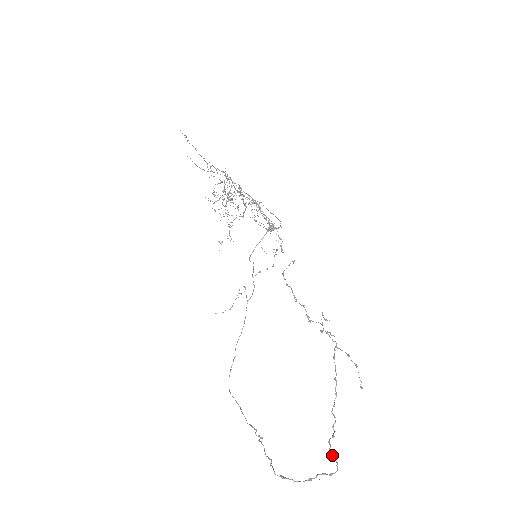
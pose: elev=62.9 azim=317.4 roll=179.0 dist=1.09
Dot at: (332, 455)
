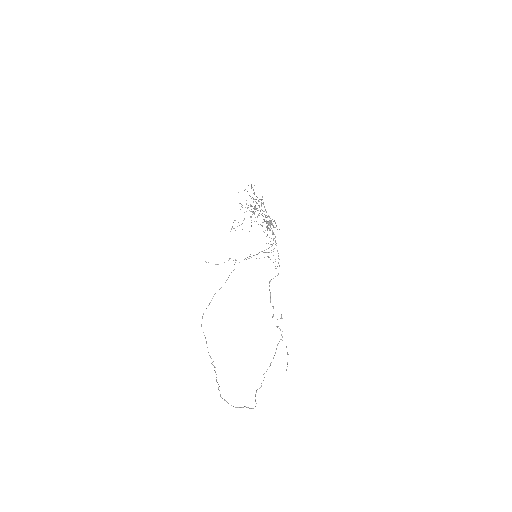
Dot at: occluded
